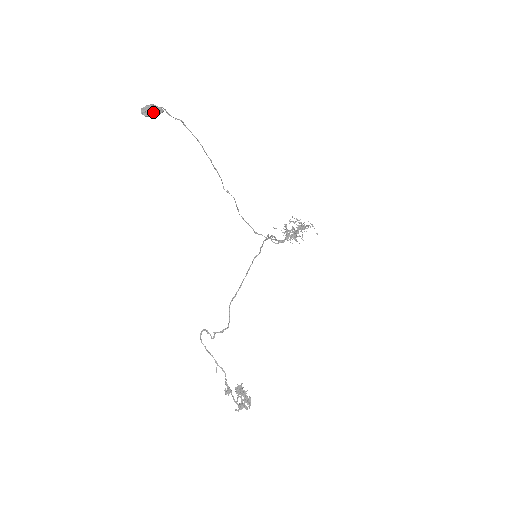
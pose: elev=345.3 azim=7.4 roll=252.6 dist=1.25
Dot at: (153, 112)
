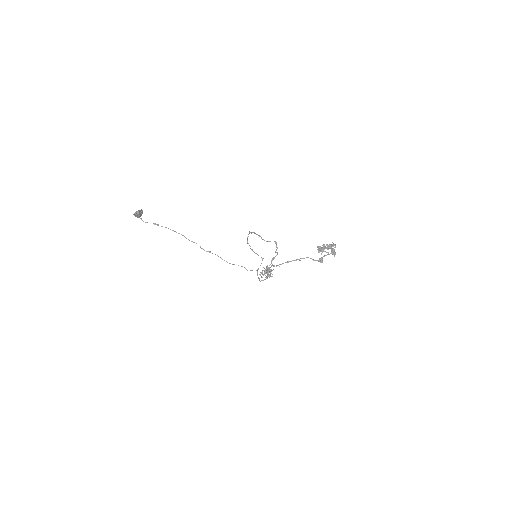
Dot at: (139, 210)
